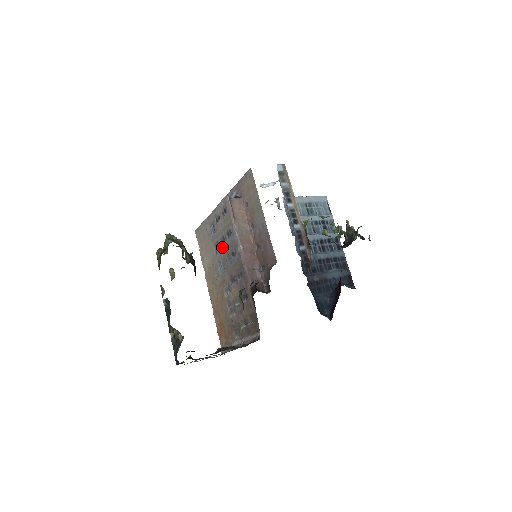
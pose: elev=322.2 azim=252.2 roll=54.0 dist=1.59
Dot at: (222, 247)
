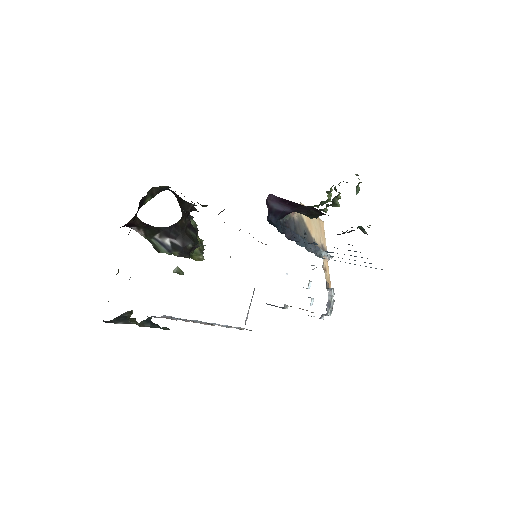
Dot at: occluded
